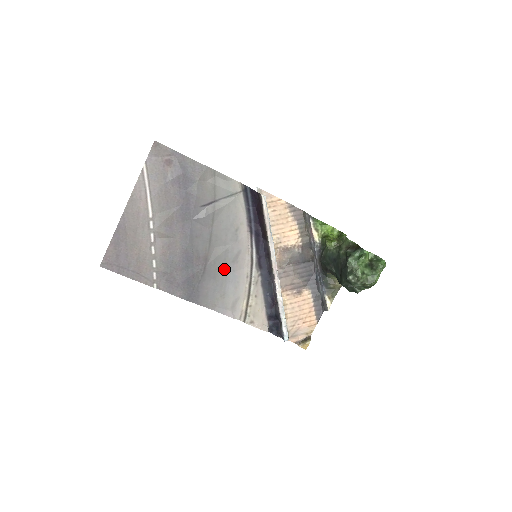
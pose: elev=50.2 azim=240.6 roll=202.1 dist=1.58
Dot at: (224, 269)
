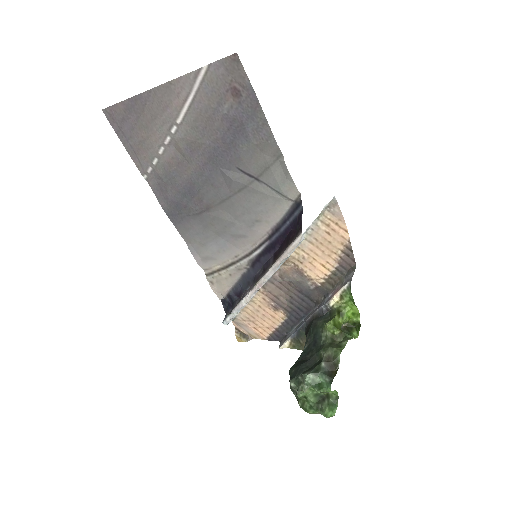
Dot at: (219, 231)
